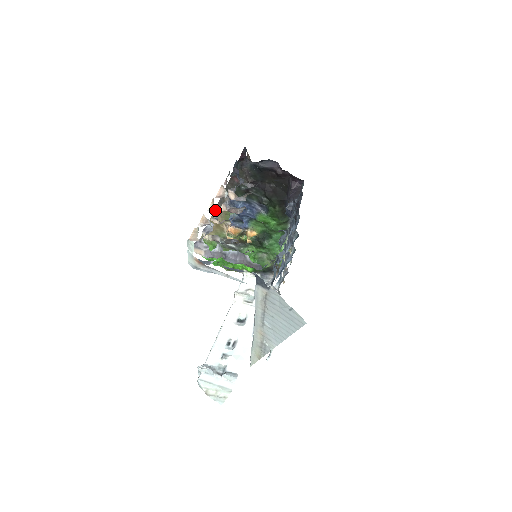
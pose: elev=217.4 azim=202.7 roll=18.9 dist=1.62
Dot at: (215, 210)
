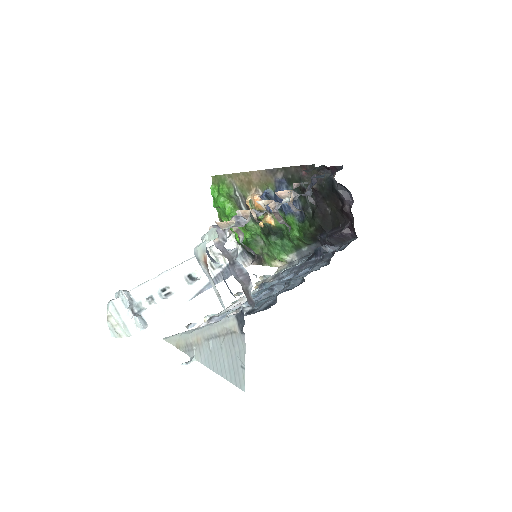
Dot at: (260, 171)
